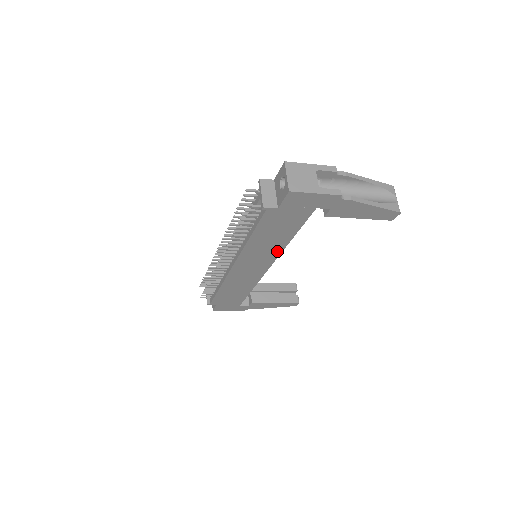
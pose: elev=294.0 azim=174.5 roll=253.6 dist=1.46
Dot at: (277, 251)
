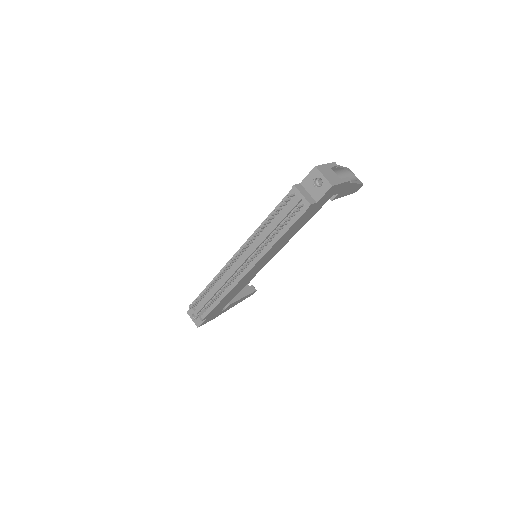
Dot at: (285, 243)
